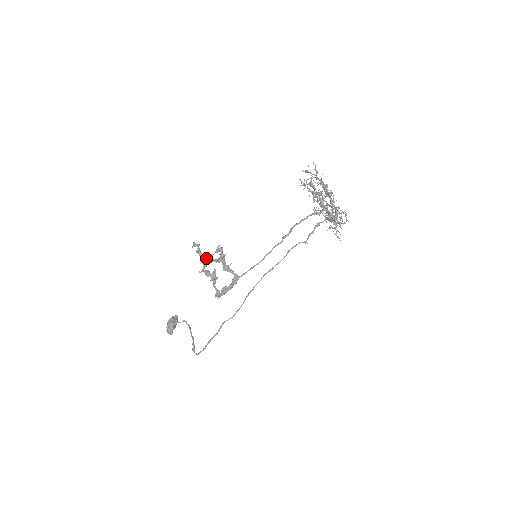
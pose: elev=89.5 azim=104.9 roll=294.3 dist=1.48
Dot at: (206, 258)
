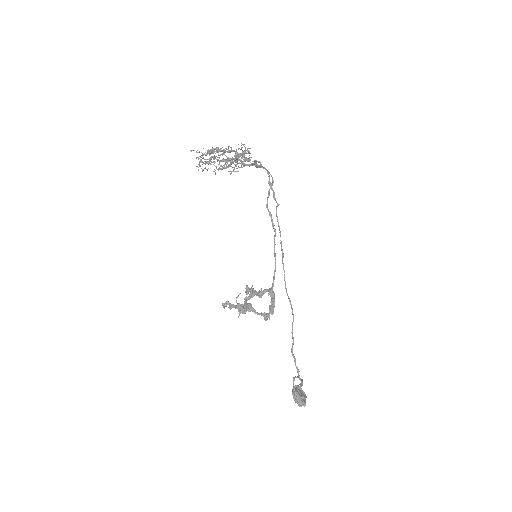
Dot at: (238, 304)
